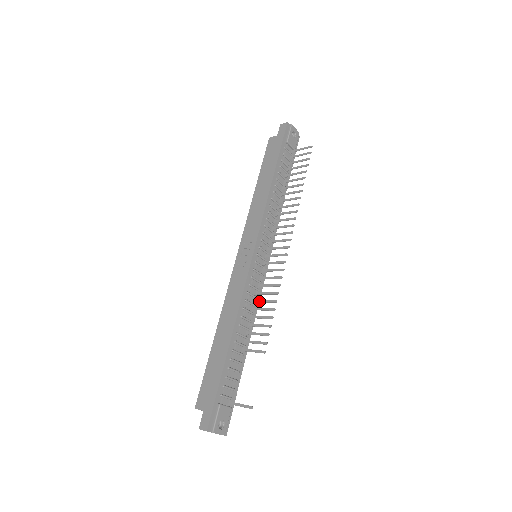
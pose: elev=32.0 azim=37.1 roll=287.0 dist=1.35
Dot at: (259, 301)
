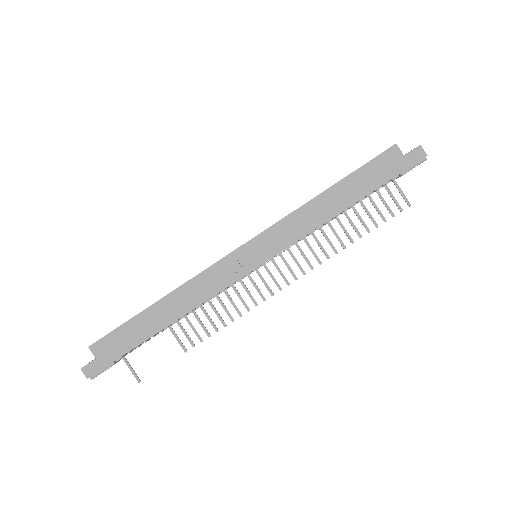
Dot at: (220, 301)
